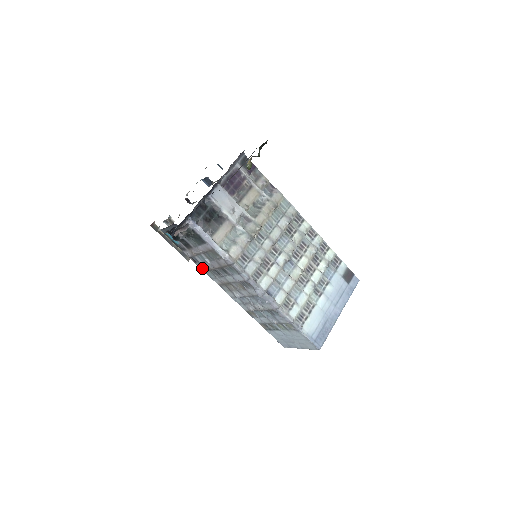
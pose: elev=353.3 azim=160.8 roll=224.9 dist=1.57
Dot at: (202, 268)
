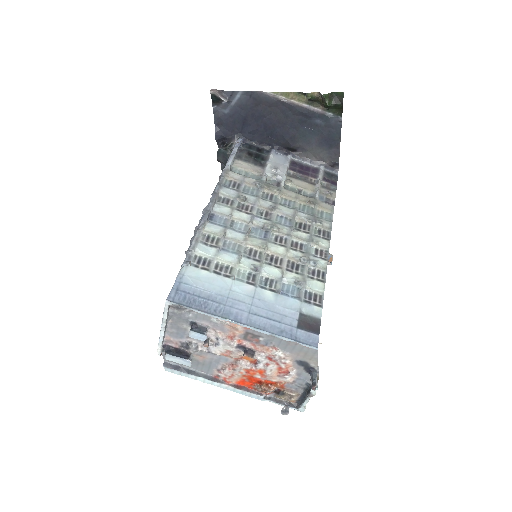
Dot at: occluded
